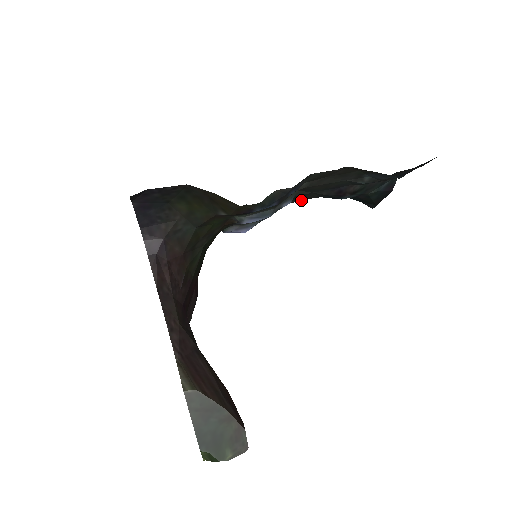
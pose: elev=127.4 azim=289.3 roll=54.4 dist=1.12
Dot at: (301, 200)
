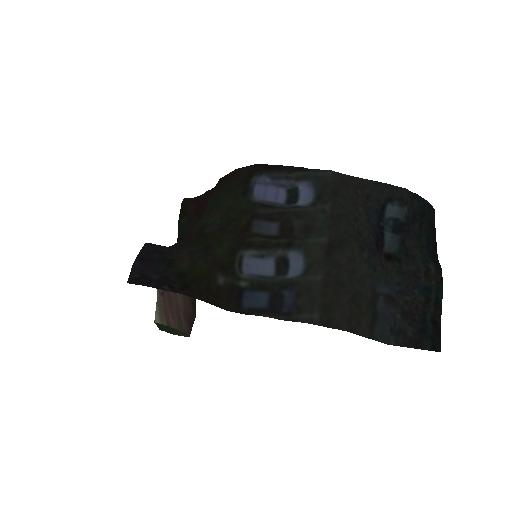
Dot at: (363, 181)
